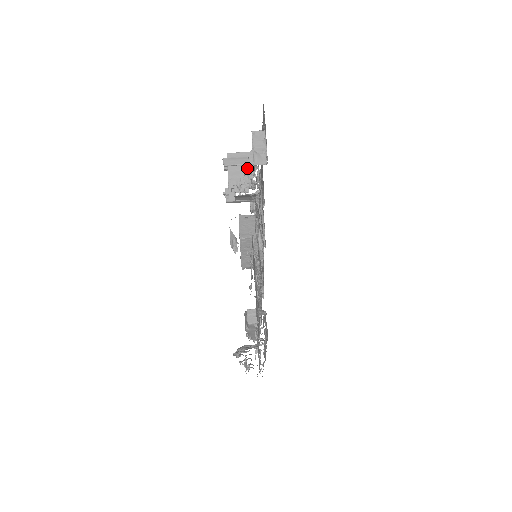
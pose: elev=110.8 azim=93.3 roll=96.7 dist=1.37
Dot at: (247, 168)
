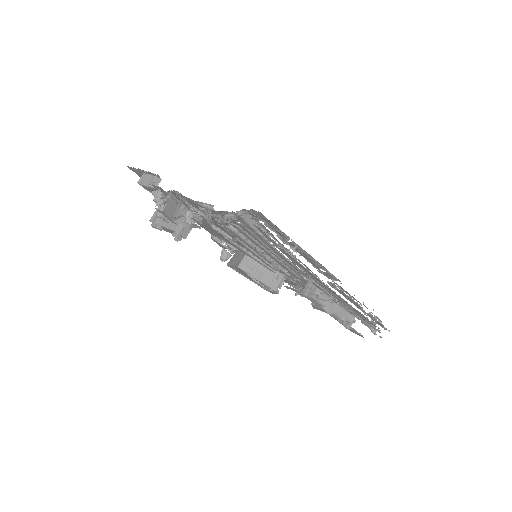
Dot at: occluded
